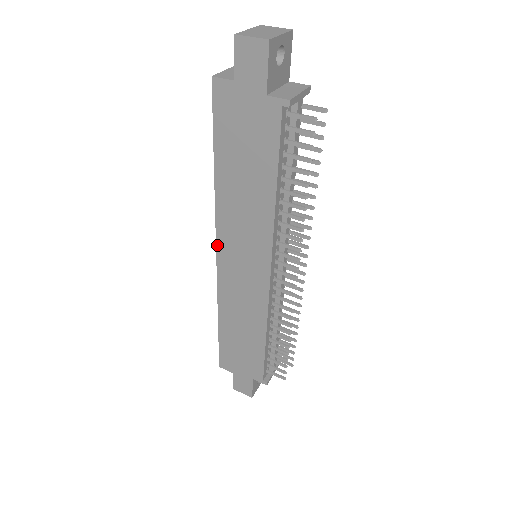
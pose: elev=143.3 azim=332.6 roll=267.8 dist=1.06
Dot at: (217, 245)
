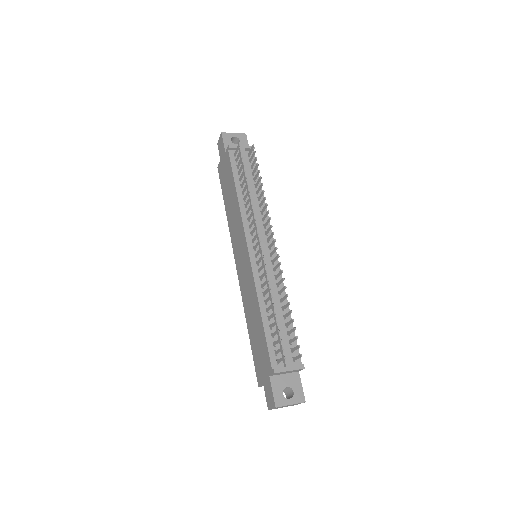
Dot at: (234, 257)
